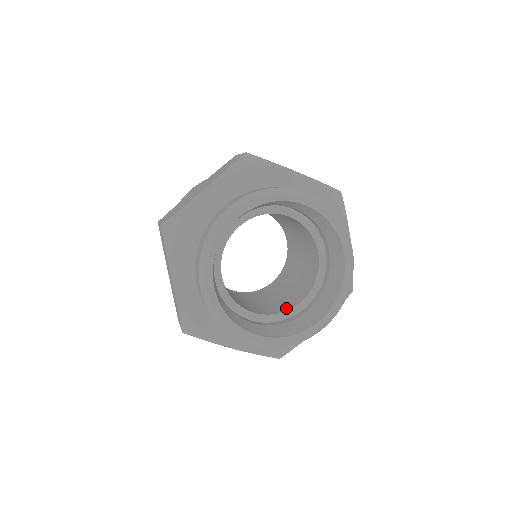
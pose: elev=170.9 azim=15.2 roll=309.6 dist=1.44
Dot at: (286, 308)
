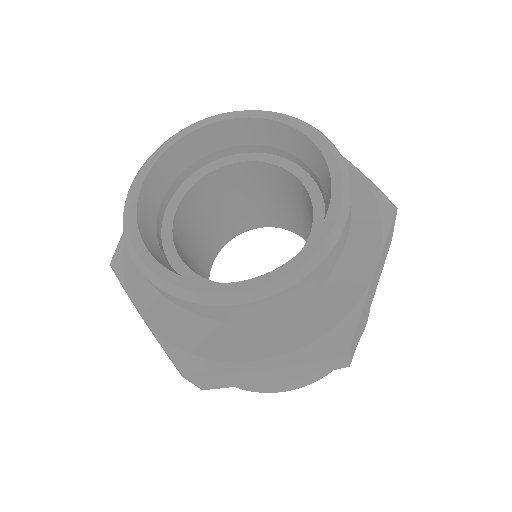
Dot at: occluded
